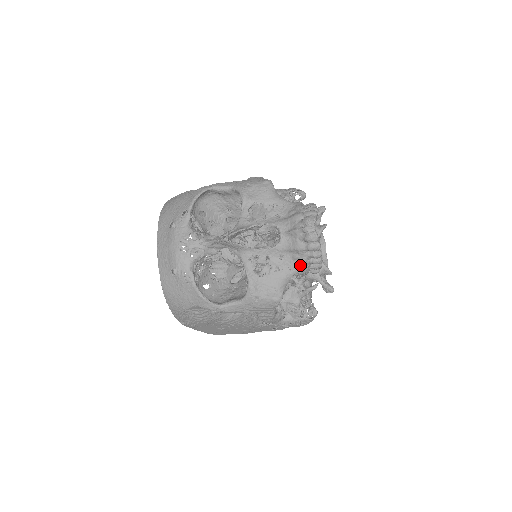
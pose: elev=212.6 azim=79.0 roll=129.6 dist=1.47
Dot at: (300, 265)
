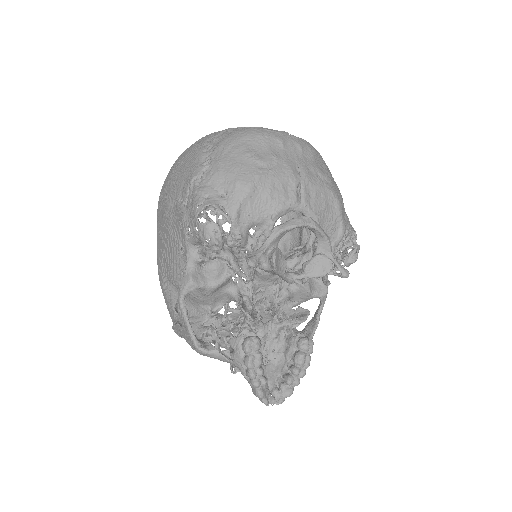
Dot at: occluded
